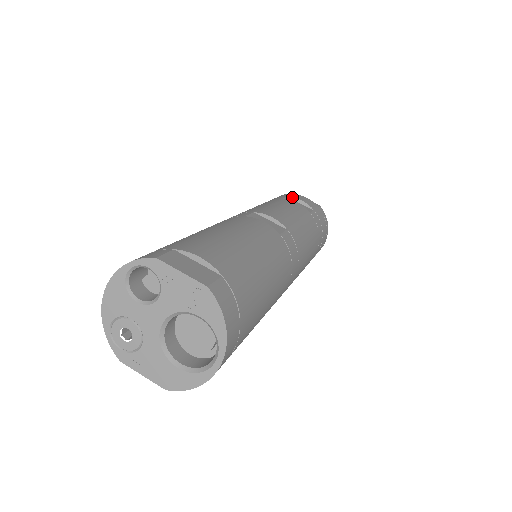
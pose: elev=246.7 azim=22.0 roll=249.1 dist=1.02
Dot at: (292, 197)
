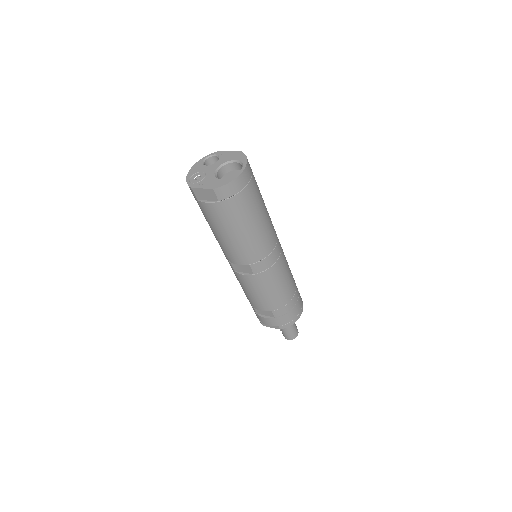
Dot at: occluded
